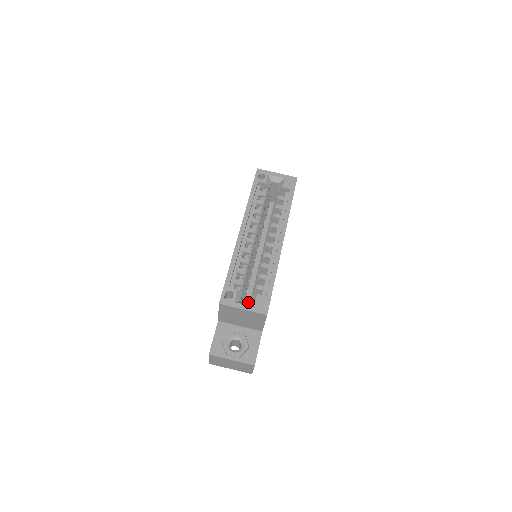
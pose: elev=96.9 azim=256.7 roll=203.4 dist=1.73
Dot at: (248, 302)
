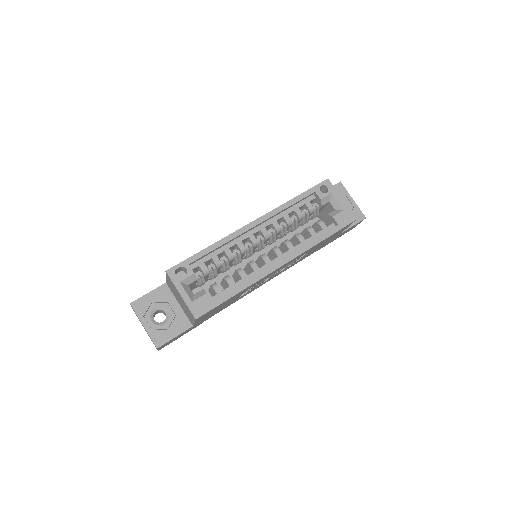
Dot at: (206, 290)
